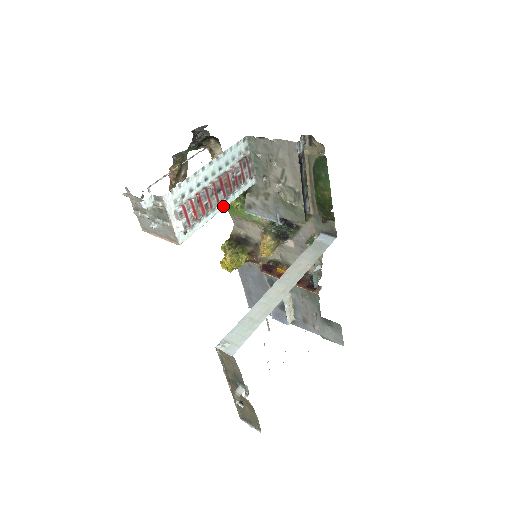
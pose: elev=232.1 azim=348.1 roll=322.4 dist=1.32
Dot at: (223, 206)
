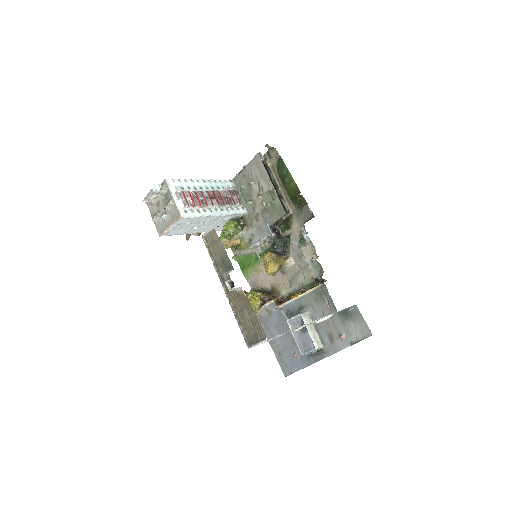
Dot at: (219, 213)
